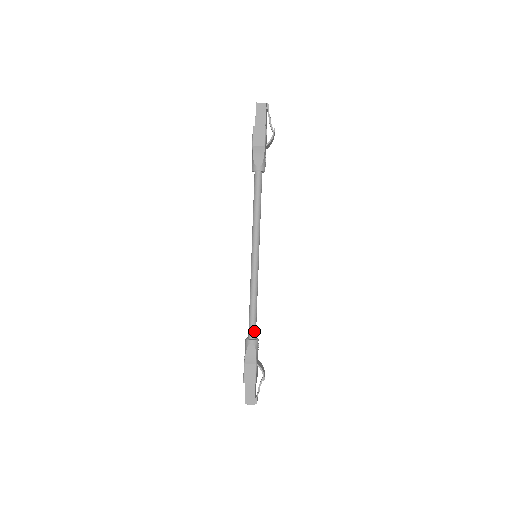
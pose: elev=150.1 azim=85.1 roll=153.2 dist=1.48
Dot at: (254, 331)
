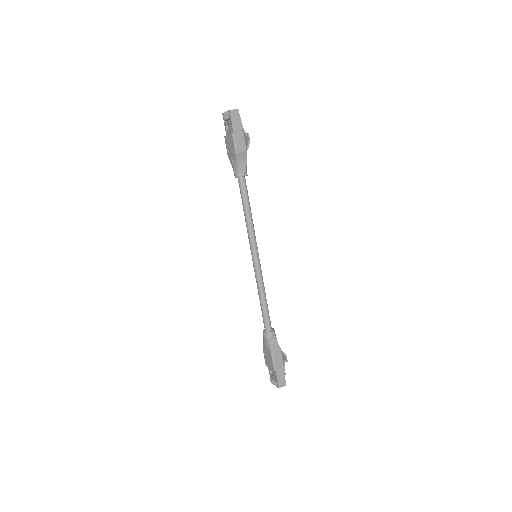
Dot at: (270, 323)
